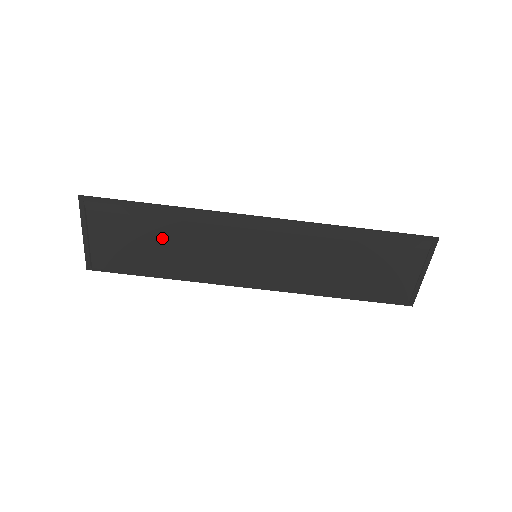
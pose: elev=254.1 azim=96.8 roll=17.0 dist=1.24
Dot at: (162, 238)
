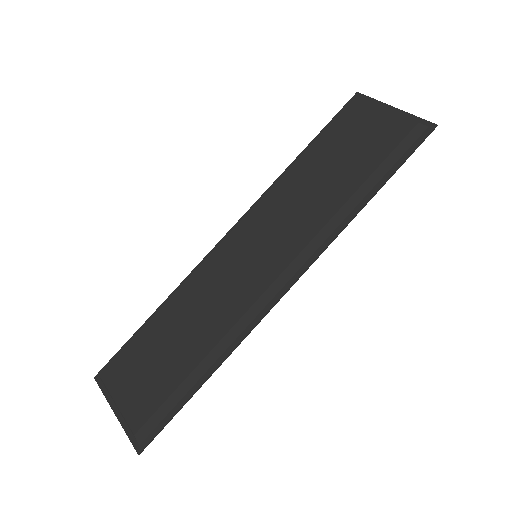
Dot at: (169, 329)
